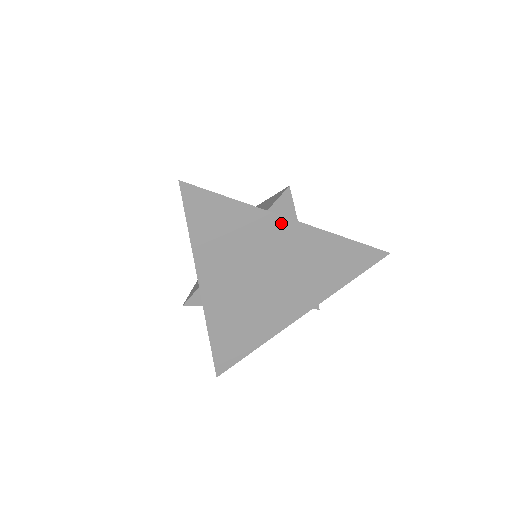
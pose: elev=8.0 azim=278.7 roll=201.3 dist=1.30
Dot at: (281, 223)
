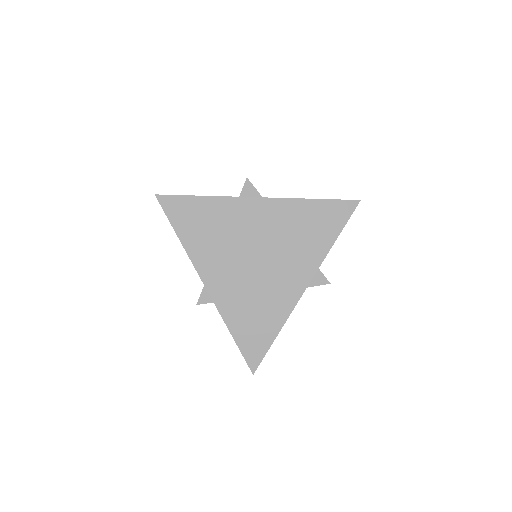
Dot at: (247, 203)
